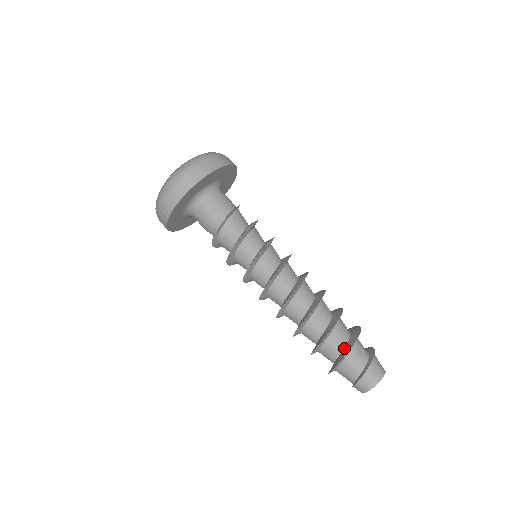
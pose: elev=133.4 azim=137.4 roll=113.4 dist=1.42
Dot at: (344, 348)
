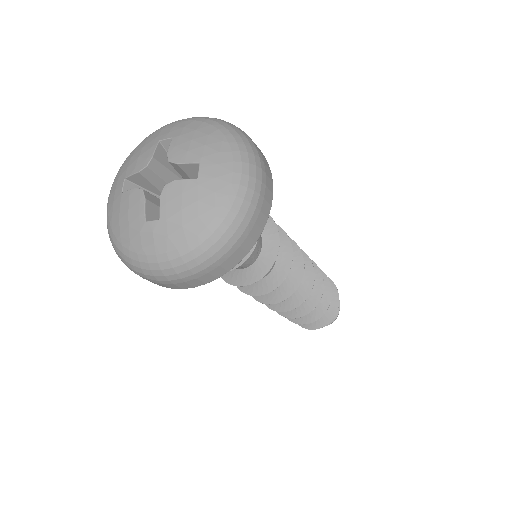
Dot at: occluded
